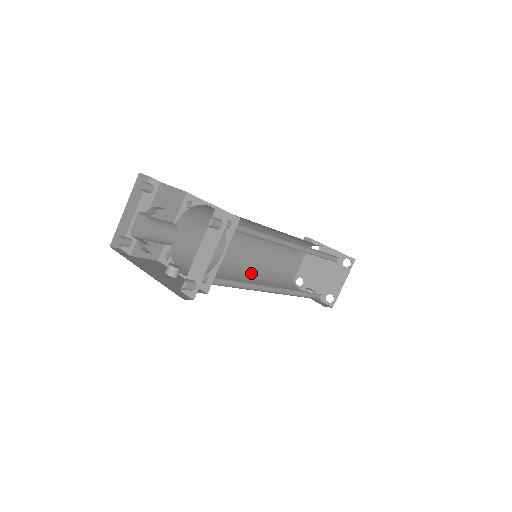
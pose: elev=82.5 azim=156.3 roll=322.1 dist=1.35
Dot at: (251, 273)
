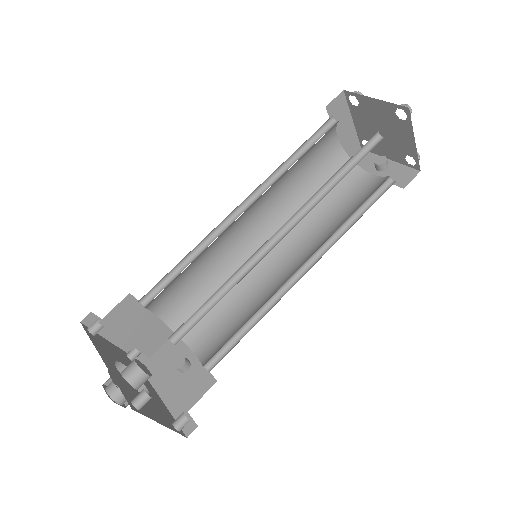
Dot at: occluded
